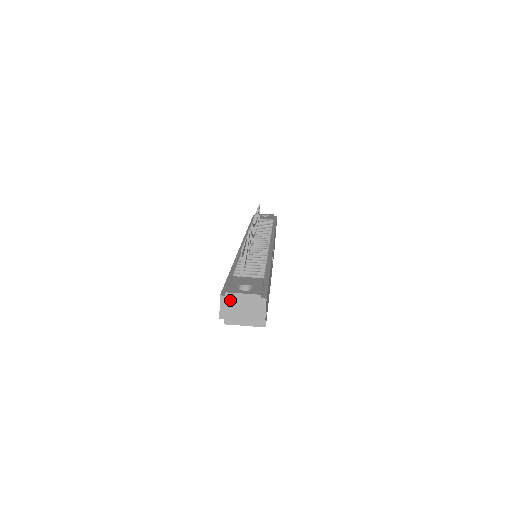
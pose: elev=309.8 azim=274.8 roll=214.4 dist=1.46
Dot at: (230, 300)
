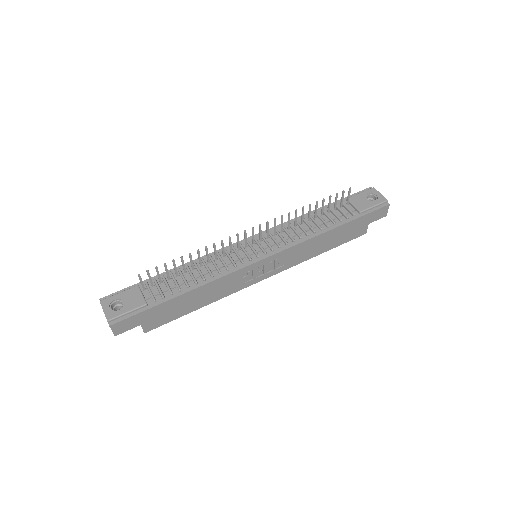
Dot at: occluded
